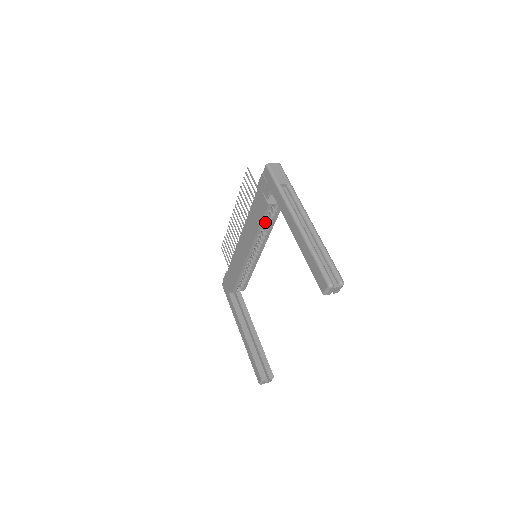
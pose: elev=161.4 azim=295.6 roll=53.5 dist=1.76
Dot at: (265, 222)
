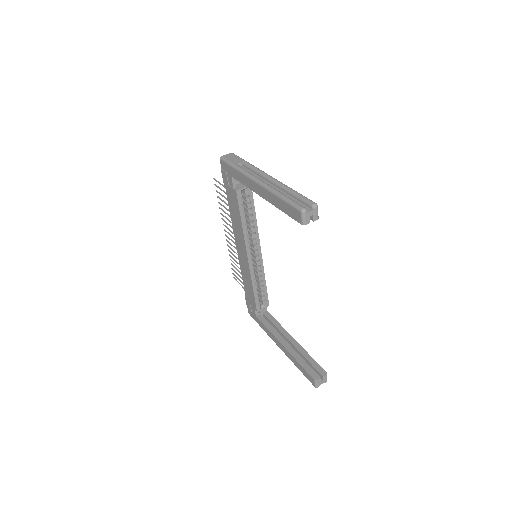
Dot at: (247, 216)
